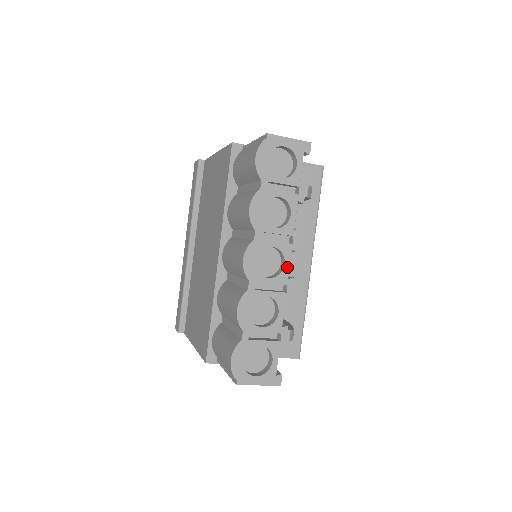
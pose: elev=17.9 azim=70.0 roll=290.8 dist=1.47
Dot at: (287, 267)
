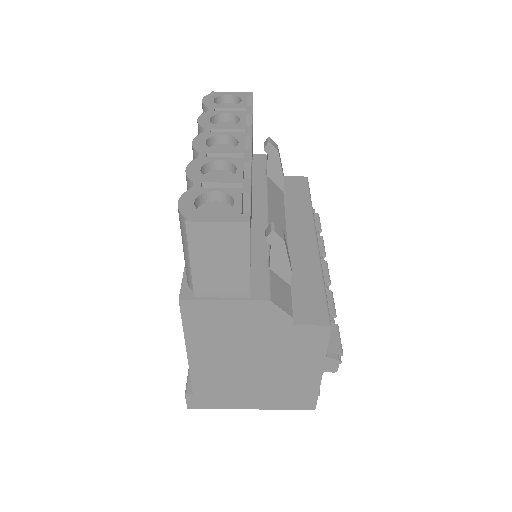
Dot at: (242, 144)
